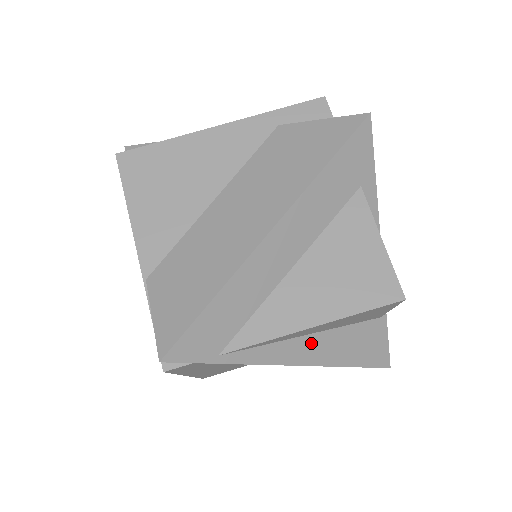
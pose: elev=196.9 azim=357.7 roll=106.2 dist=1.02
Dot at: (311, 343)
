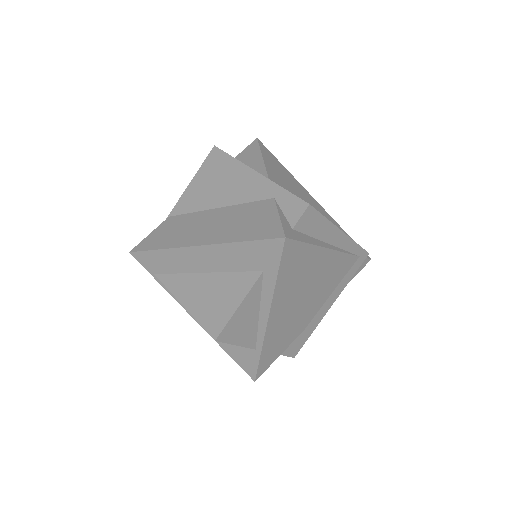
Dot at: occluded
